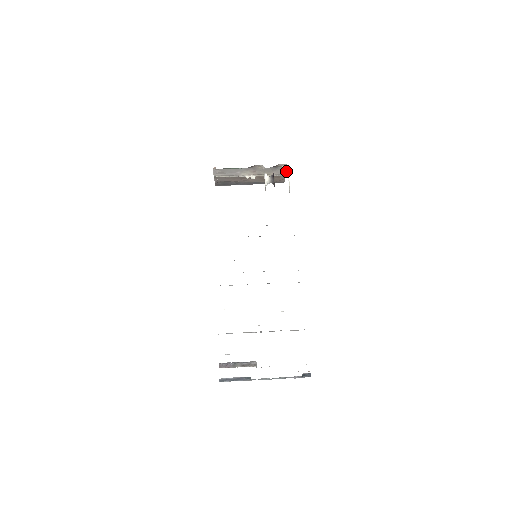
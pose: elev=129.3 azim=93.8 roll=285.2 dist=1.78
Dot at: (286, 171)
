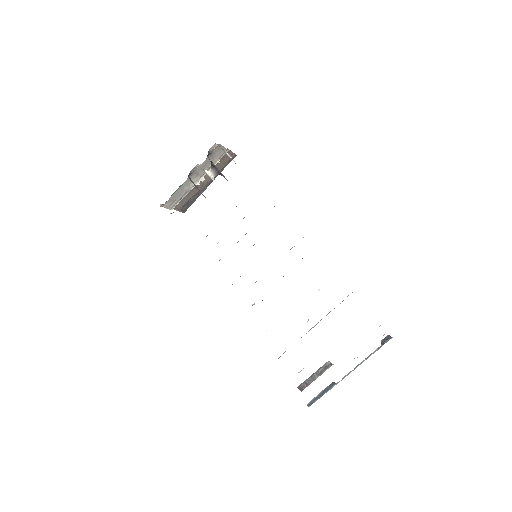
Dot at: (224, 148)
